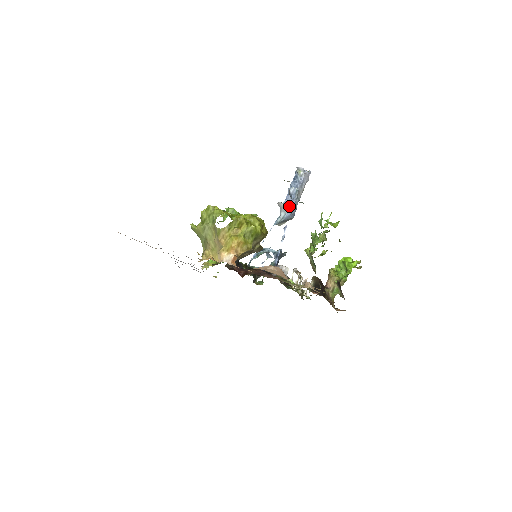
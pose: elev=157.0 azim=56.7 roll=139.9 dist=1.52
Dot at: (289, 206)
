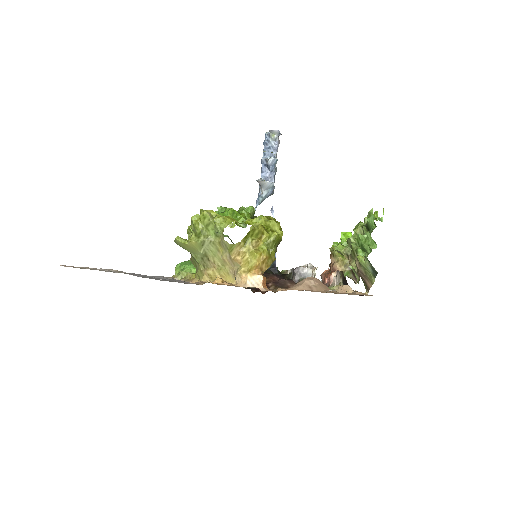
Dot at: (273, 183)
